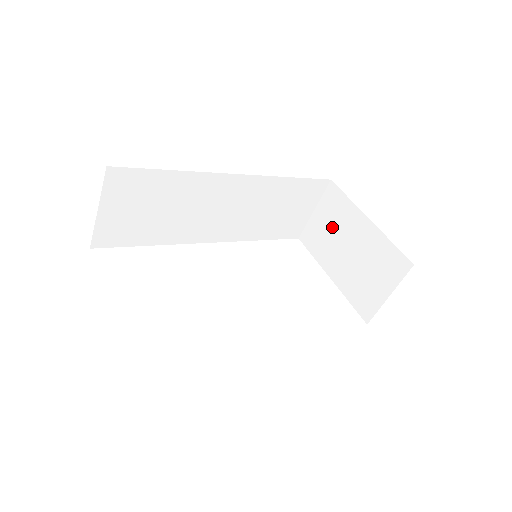
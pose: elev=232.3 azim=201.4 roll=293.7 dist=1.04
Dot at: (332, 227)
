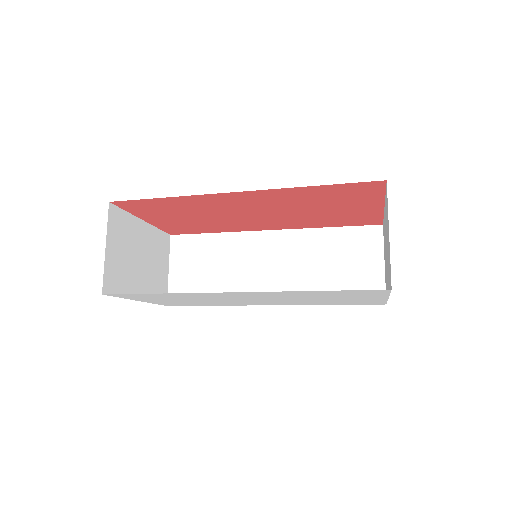
Dot at: (385, 254)
